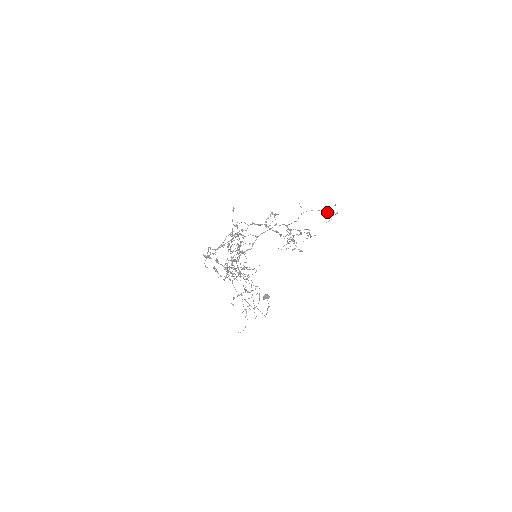
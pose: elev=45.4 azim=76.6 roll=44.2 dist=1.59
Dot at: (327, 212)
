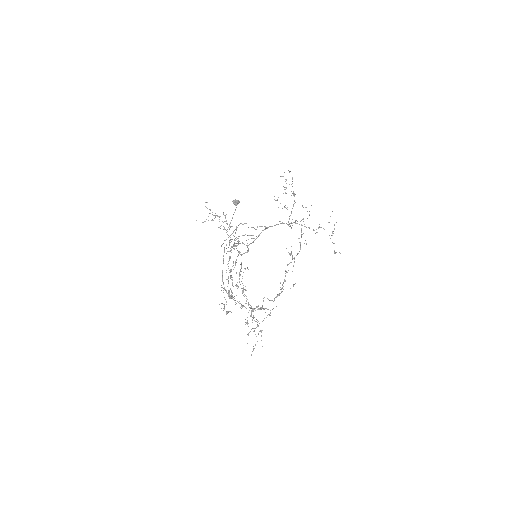
Dot at: occluded
